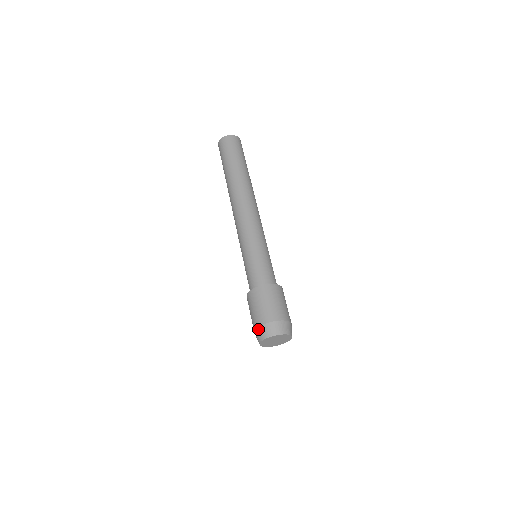
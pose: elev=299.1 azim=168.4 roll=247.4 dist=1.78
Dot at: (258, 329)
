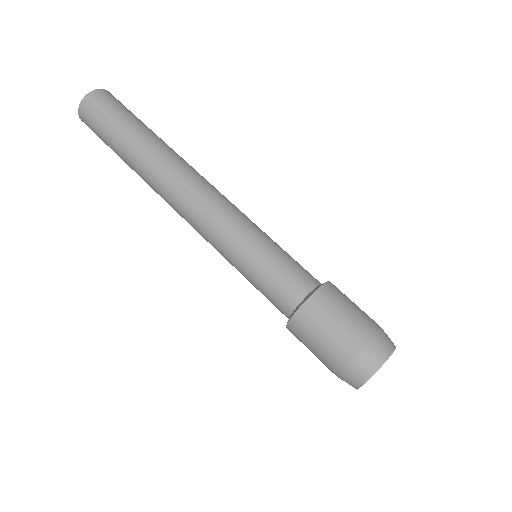
Dot at: (369, 347)
